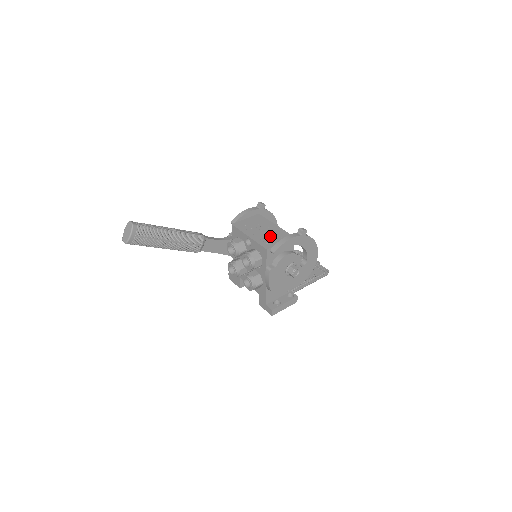
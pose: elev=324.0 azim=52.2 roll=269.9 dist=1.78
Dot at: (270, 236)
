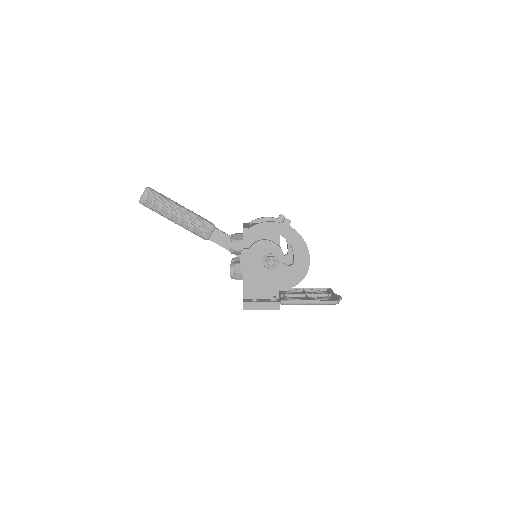
Dot at: occluded
